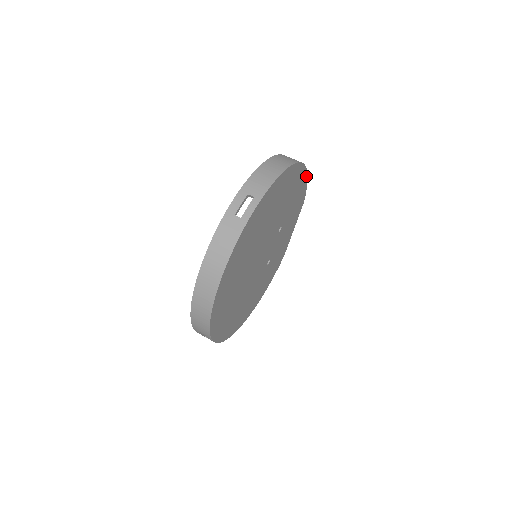
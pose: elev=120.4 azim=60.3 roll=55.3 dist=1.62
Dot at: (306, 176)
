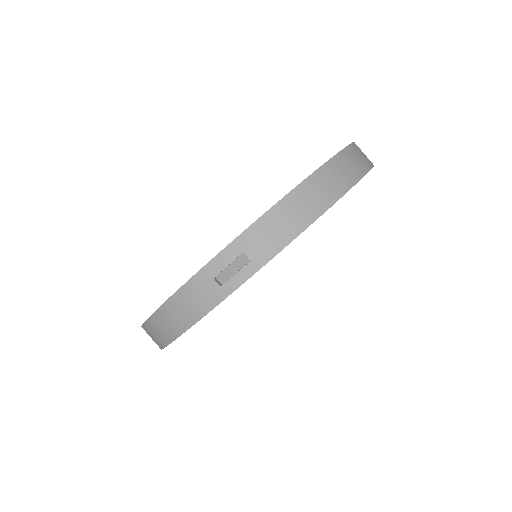
Dot at: occluded
